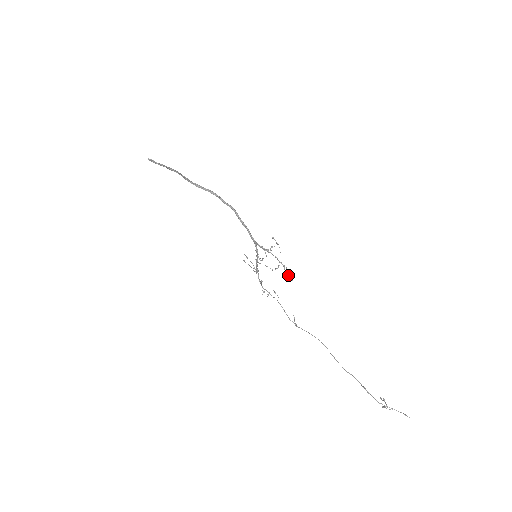
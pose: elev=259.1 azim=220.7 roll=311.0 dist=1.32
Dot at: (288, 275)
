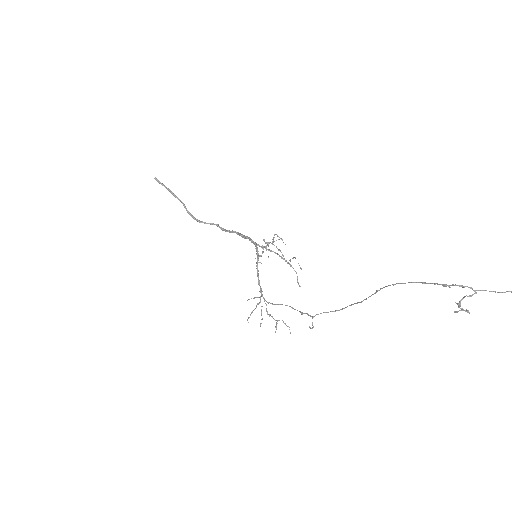
Dot at: occluded
